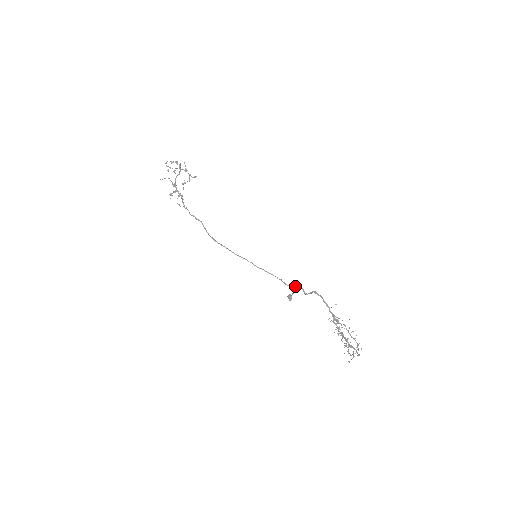
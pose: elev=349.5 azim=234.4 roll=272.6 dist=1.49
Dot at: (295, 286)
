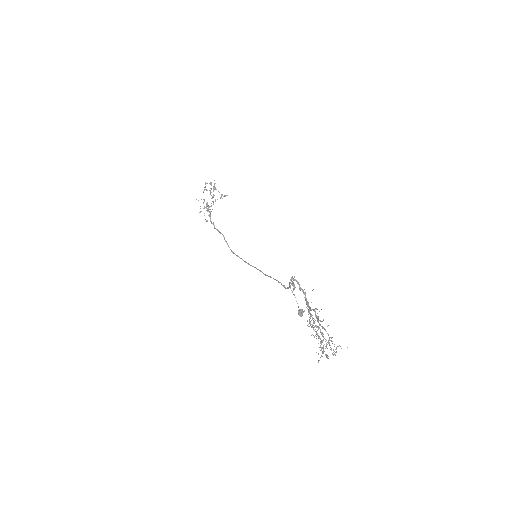
Dot at: (289, 285)
